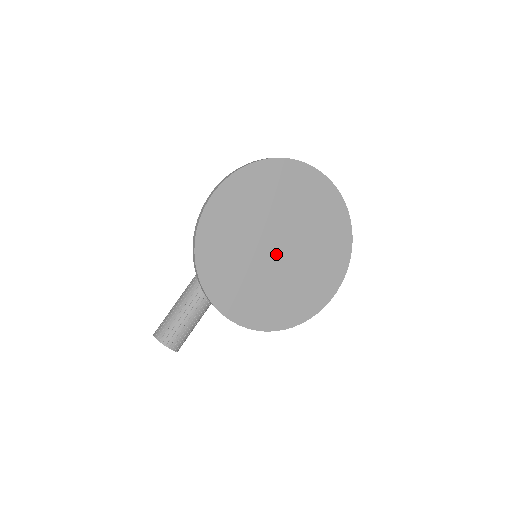
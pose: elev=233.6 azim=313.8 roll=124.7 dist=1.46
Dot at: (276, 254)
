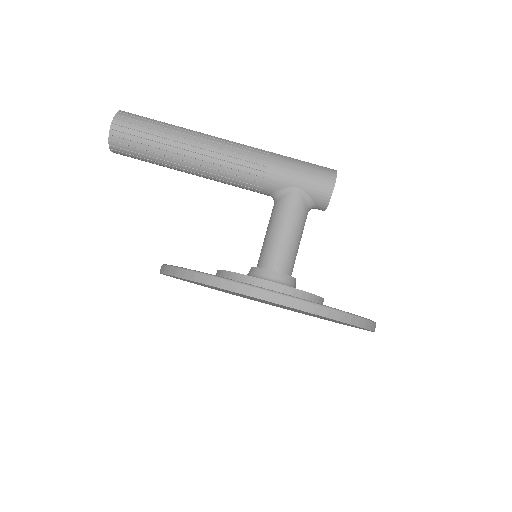
Dot at: occluded
